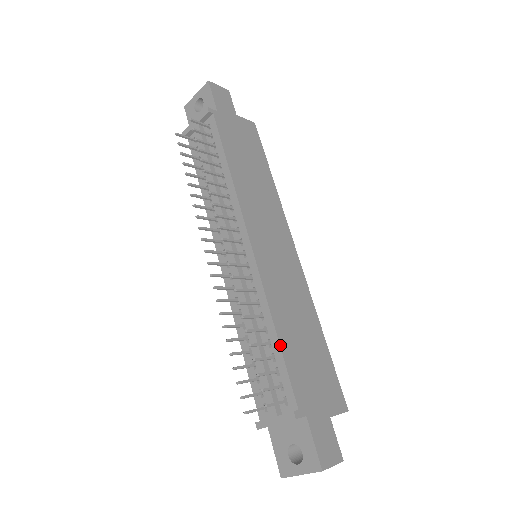
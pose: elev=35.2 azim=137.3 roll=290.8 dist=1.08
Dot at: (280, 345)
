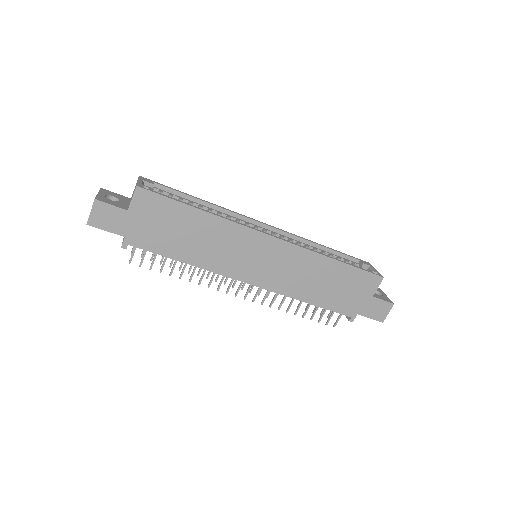
Dot at: (317, 306)
